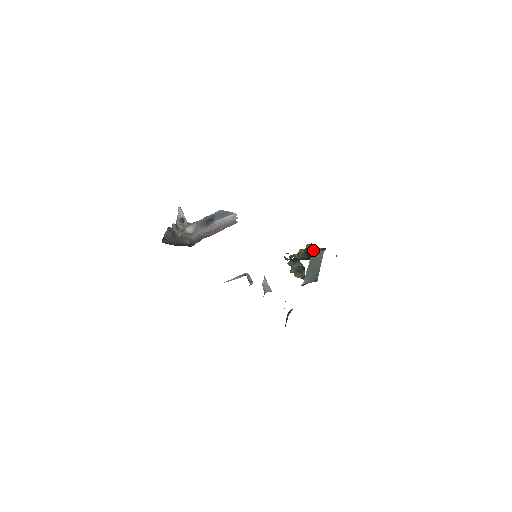
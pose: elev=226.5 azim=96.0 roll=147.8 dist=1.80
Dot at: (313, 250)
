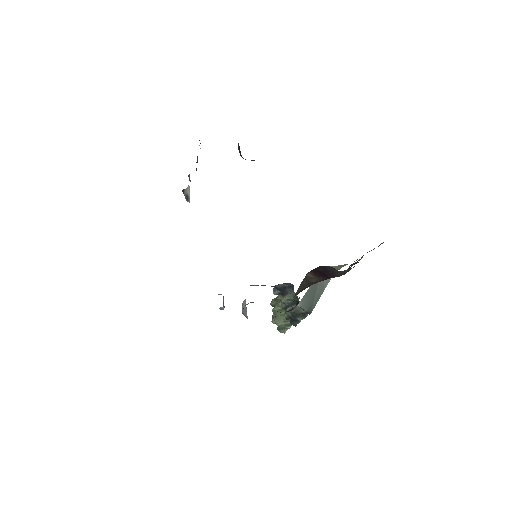
Dot at: occluded
